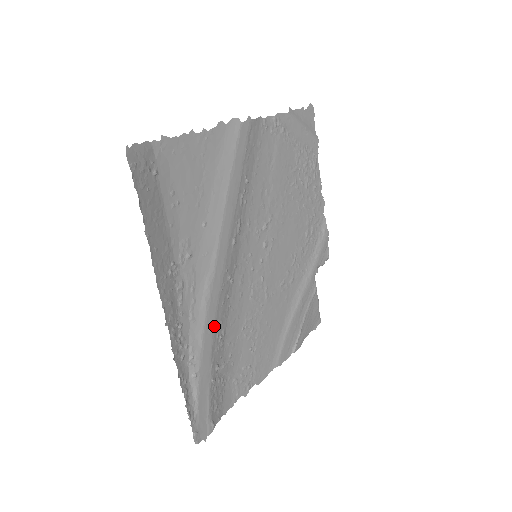
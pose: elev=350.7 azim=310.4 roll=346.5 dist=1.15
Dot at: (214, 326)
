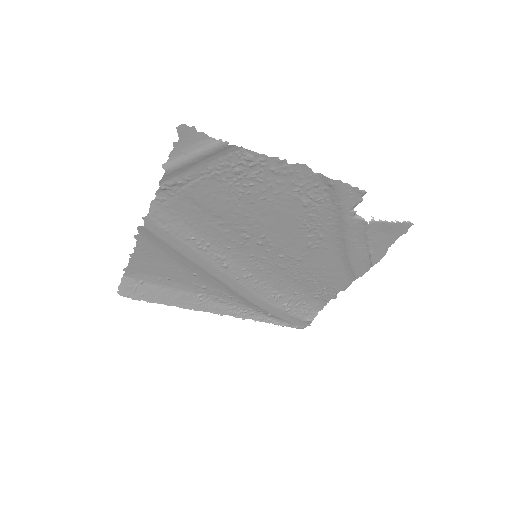
Dot at: (259, 298)
